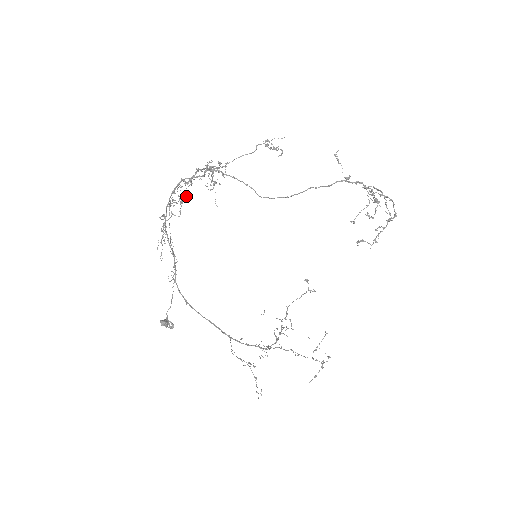
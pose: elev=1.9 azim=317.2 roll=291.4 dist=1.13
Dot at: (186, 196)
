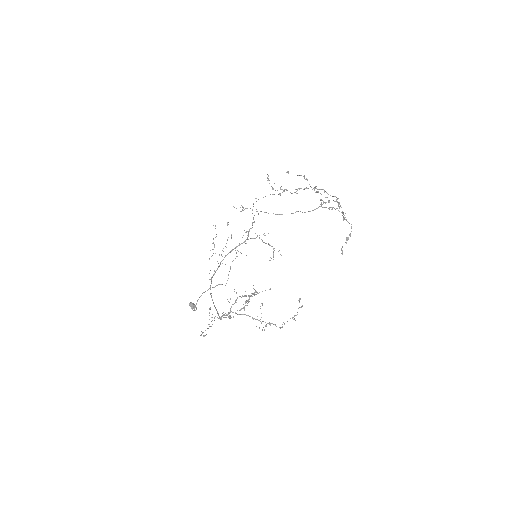
Dot at: occluded
